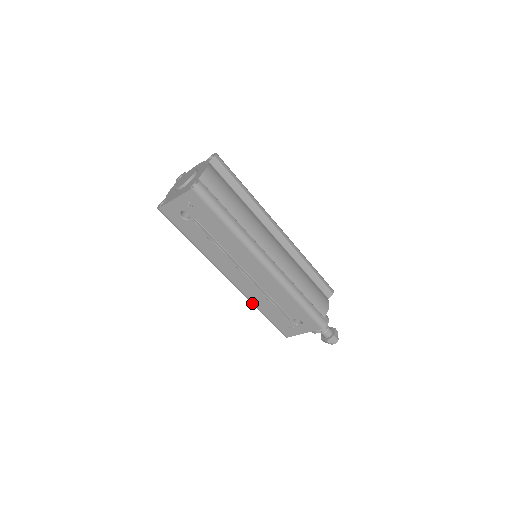
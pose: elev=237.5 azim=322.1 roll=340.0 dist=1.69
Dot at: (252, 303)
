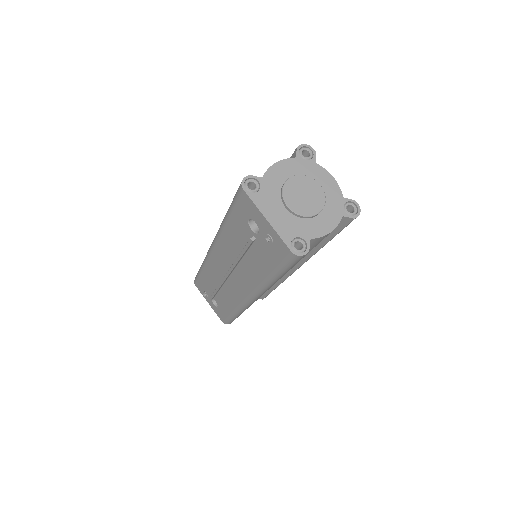
Dot at: (204, 263)
